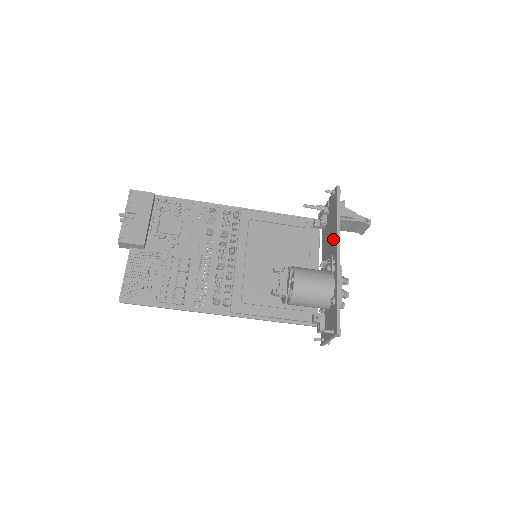
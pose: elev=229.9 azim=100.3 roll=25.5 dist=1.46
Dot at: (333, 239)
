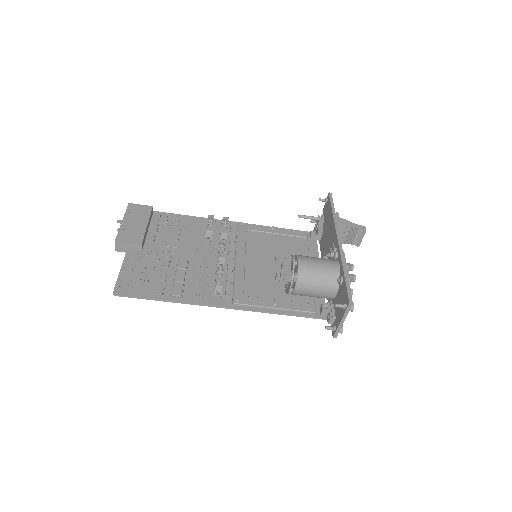
Dot at: (332, 234)
